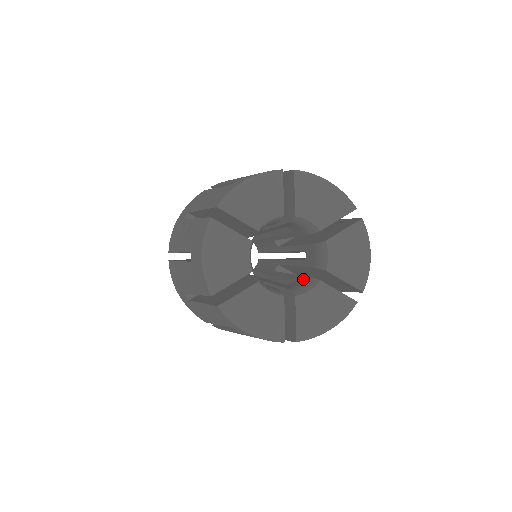
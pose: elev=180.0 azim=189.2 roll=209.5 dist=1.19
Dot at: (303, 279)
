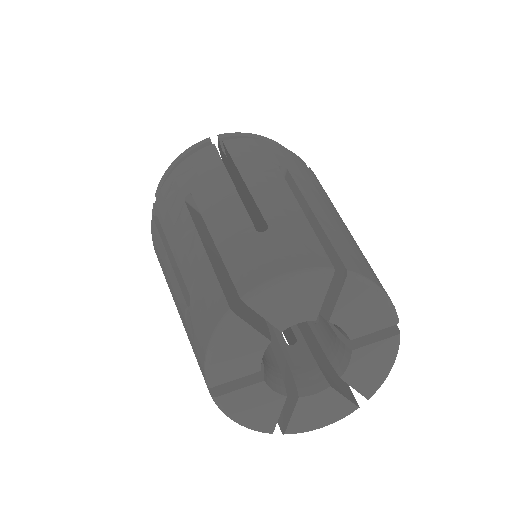
Dot at: (309, 359)
